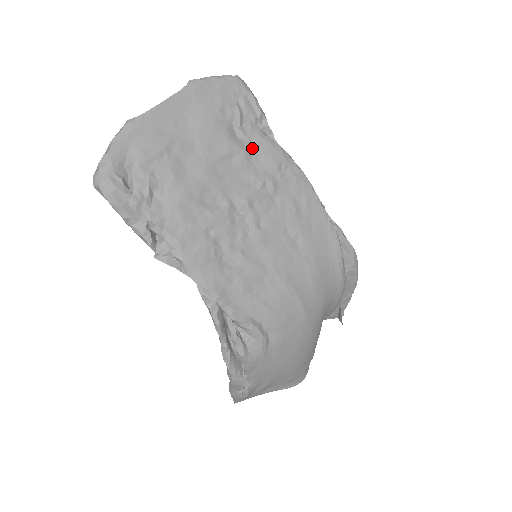
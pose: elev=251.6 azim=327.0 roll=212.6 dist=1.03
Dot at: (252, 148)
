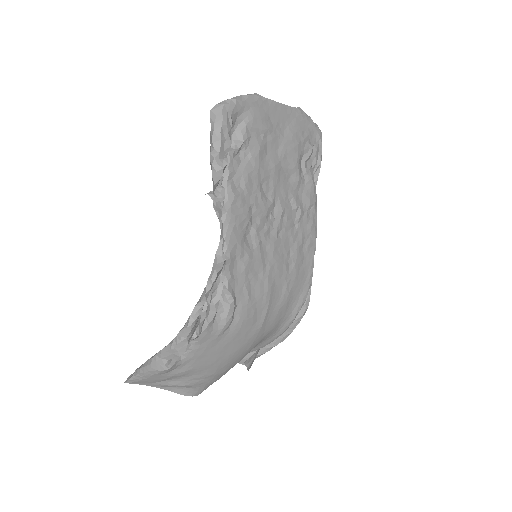
Dot at: (304, 180)
